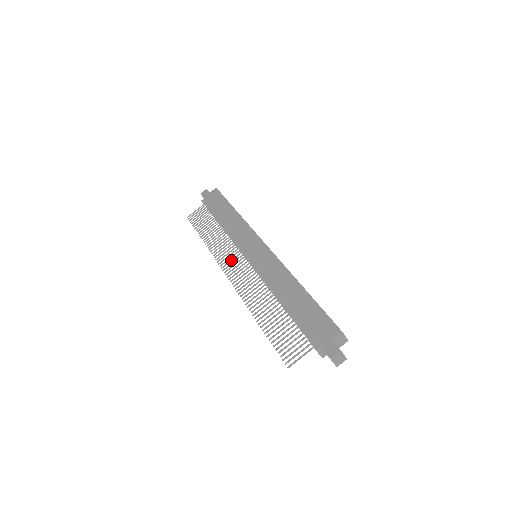
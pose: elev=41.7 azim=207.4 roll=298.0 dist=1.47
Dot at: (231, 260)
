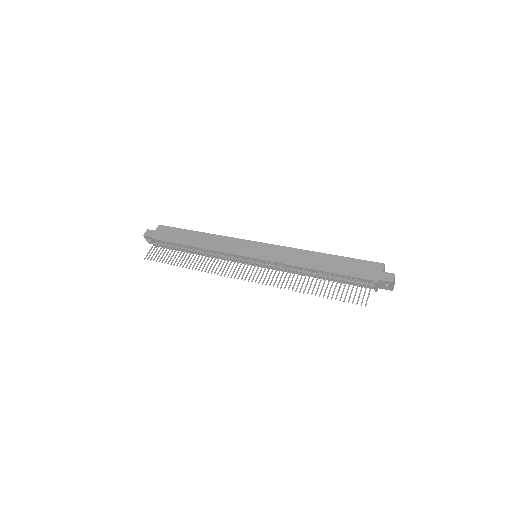
Dot at: (236, 267)
